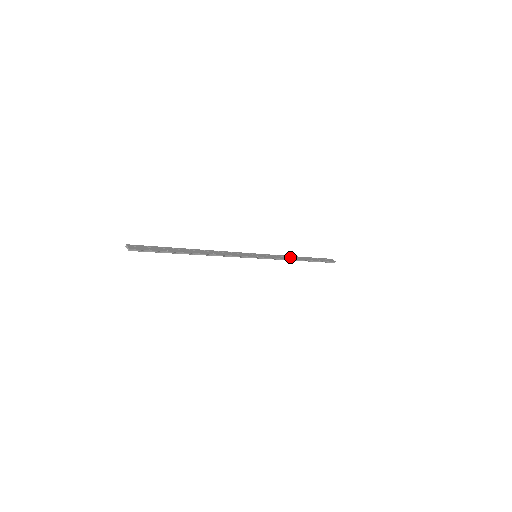
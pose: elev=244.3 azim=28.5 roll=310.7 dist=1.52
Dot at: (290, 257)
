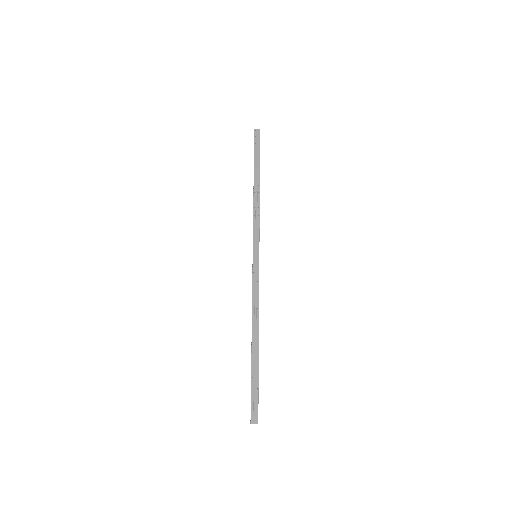
Dot at: (256, 203)
